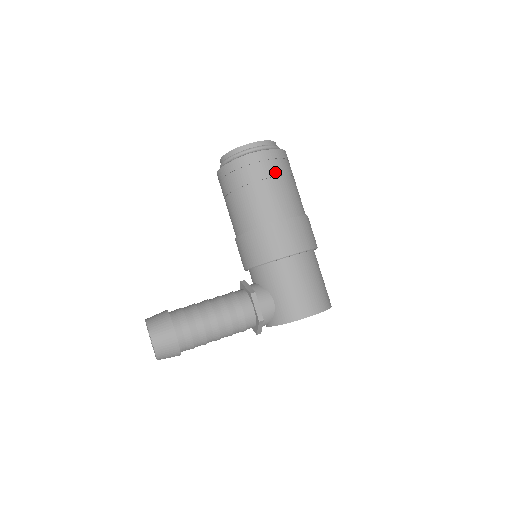
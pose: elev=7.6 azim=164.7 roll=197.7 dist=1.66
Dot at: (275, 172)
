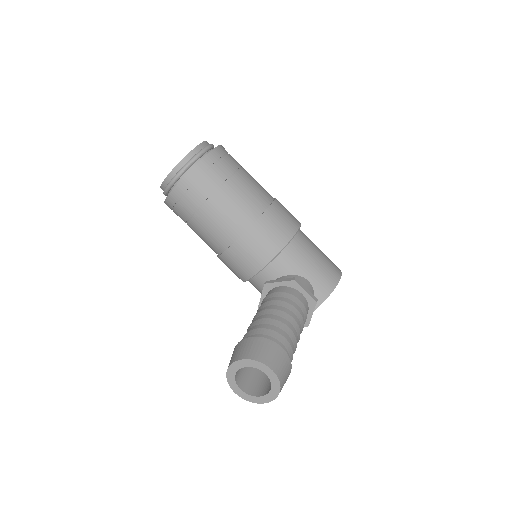
Dot at: (237, 163)
